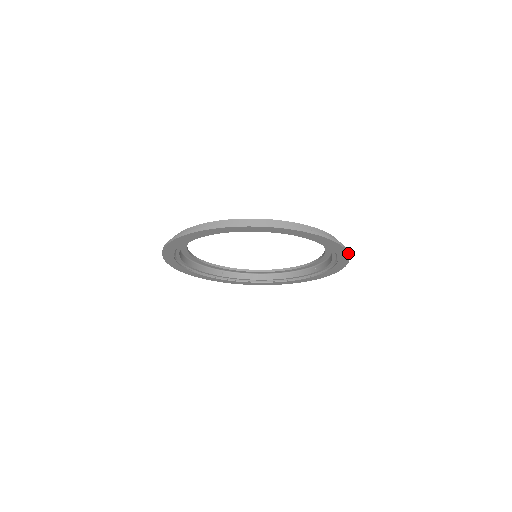
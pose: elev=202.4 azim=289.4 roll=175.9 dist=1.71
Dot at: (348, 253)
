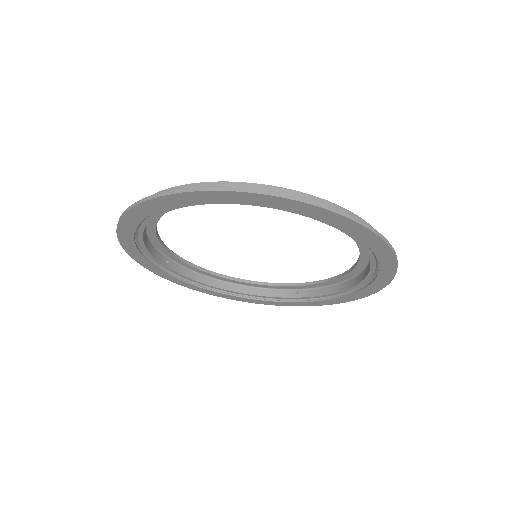
Dot at: (379, 290)
